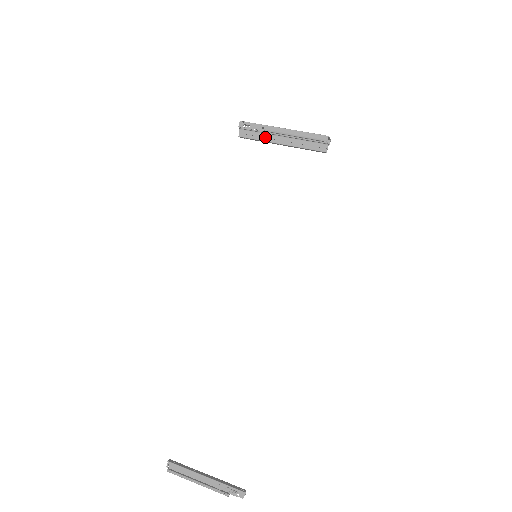
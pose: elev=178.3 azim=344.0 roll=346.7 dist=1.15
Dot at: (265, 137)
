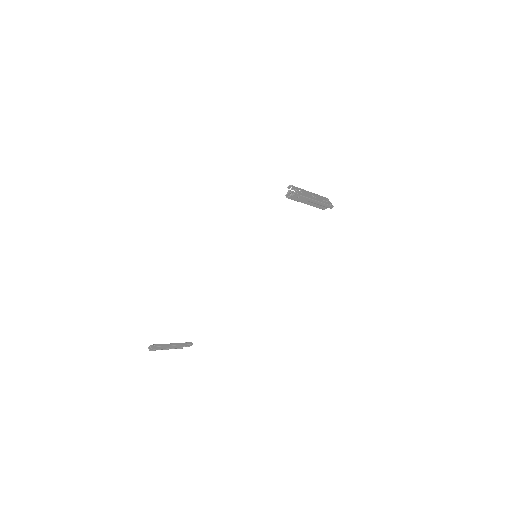
Dot at: (302, 201)
